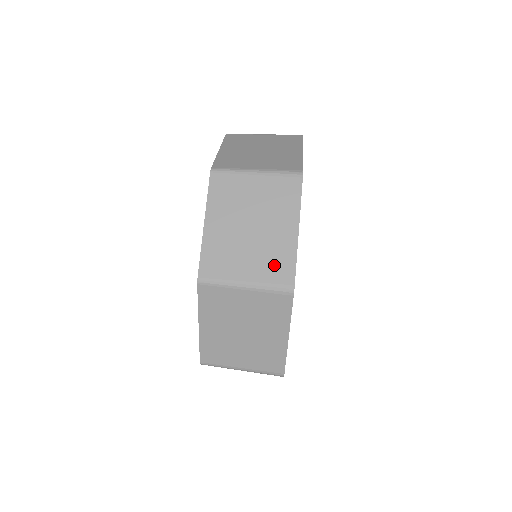
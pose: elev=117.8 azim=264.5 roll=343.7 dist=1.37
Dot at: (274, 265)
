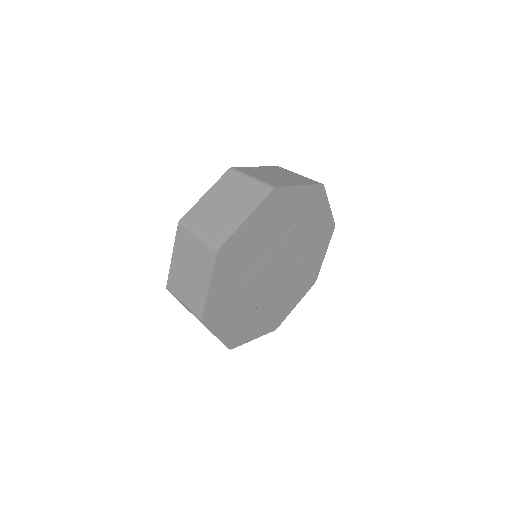
Dot at: (220, 231)
